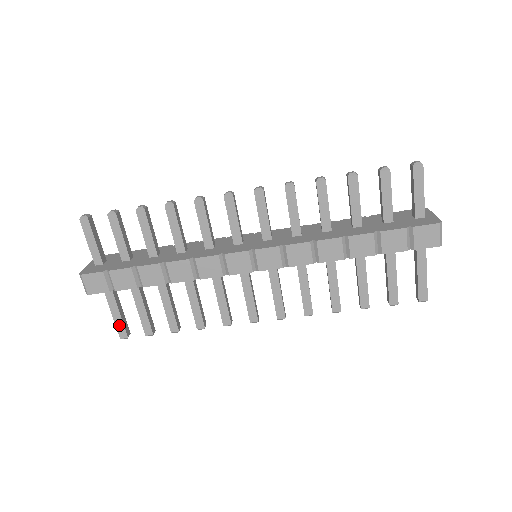
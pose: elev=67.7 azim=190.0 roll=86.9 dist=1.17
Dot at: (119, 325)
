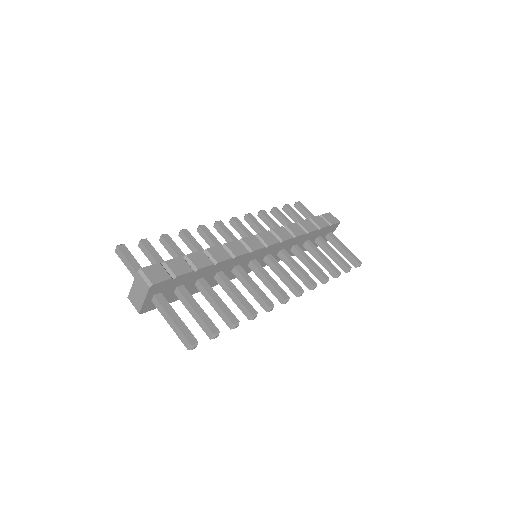
Dot at: (184, 330)
